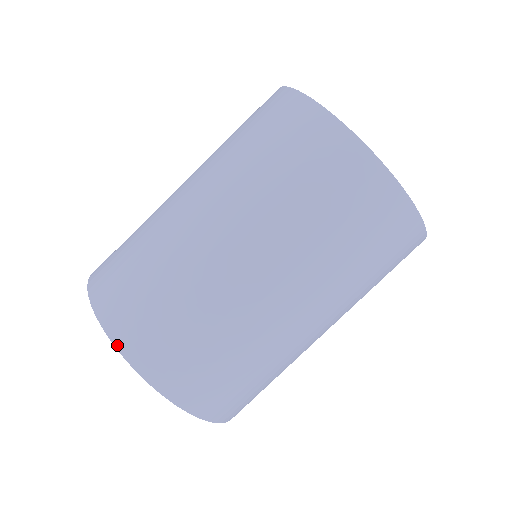
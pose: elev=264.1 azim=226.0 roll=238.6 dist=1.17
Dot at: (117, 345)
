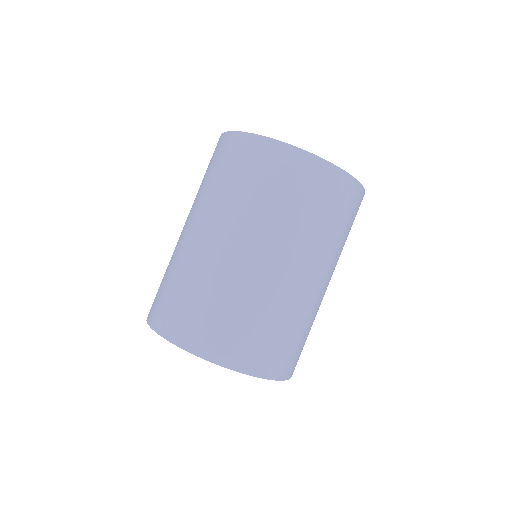
Dot at: (210, 360)
